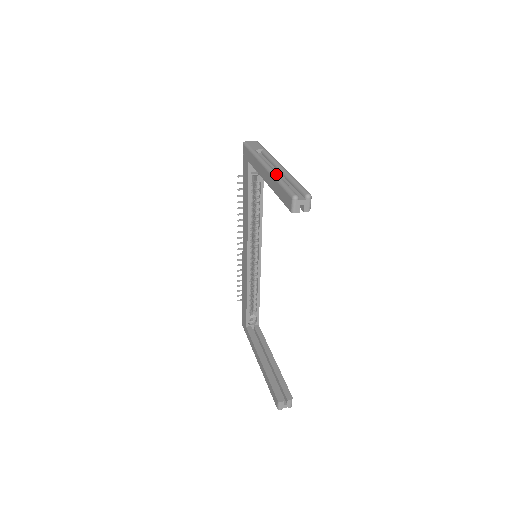
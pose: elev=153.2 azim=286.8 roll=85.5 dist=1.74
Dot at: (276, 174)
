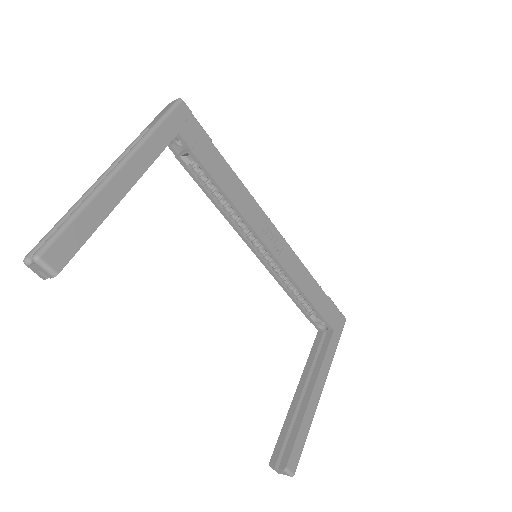
Dot at: occluded
